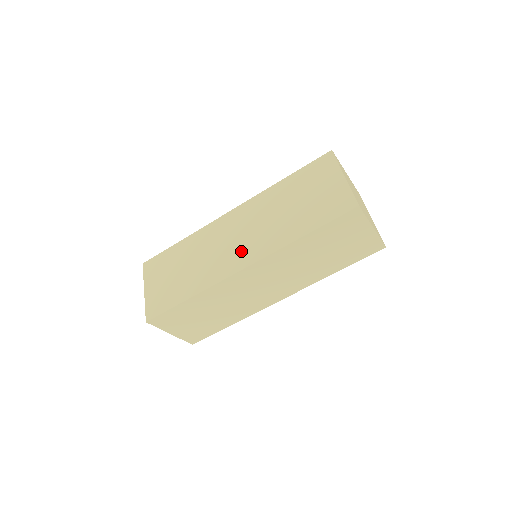
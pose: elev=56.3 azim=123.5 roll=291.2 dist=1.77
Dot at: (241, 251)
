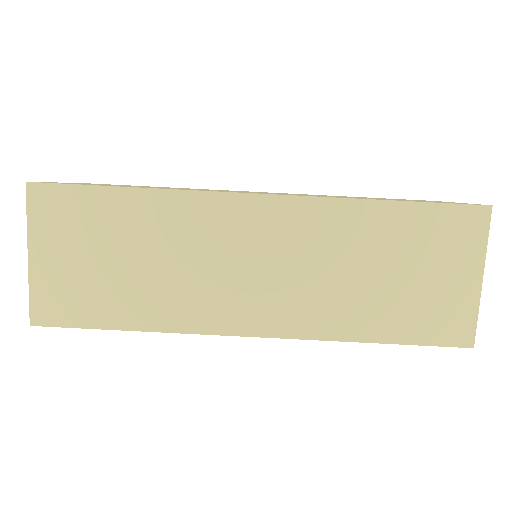
Dot at: occluded
